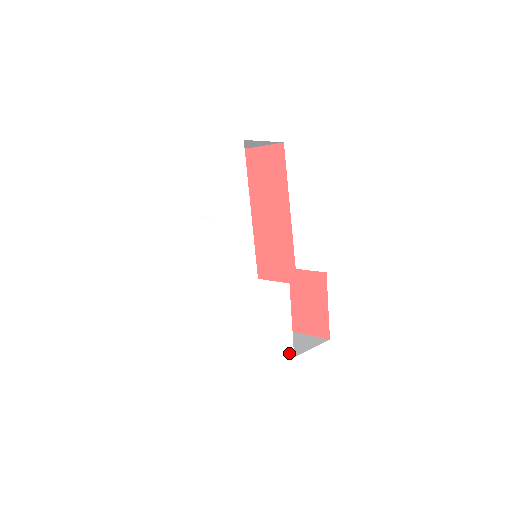
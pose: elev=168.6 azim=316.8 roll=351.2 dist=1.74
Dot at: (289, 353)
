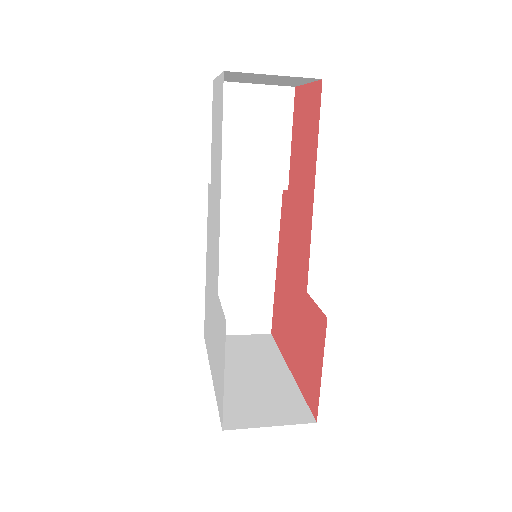
Dot at: (221, 420)
